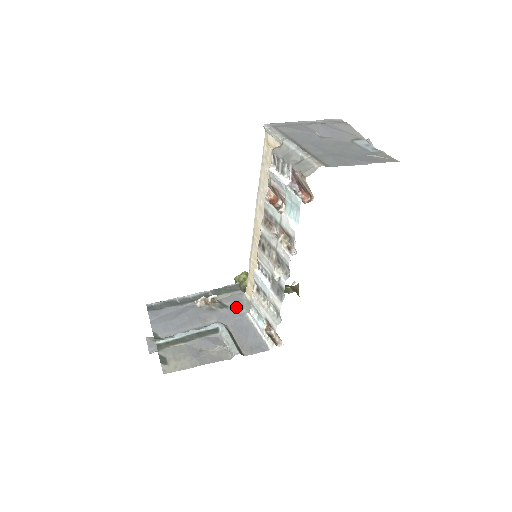
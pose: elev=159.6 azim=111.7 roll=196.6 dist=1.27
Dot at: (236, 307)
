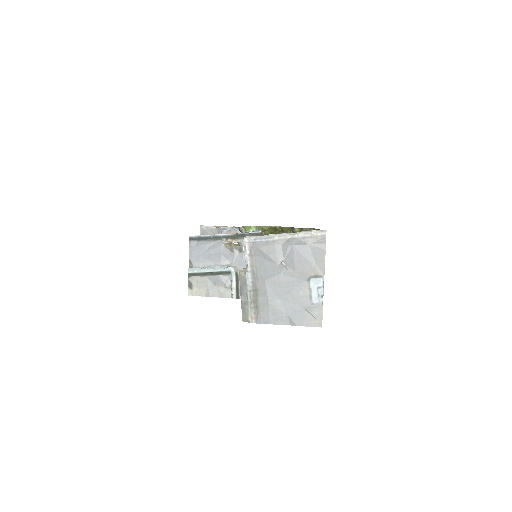
Dot at: occluded
